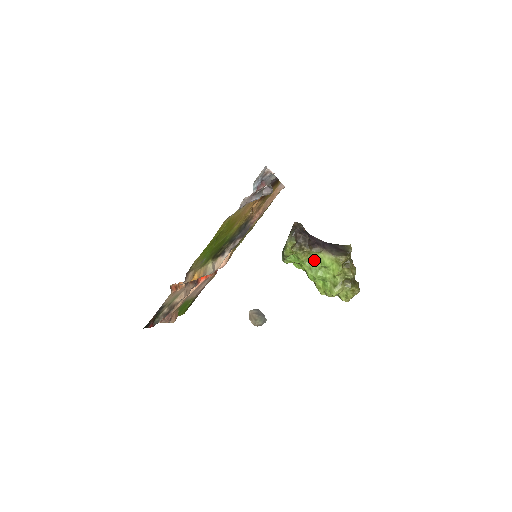
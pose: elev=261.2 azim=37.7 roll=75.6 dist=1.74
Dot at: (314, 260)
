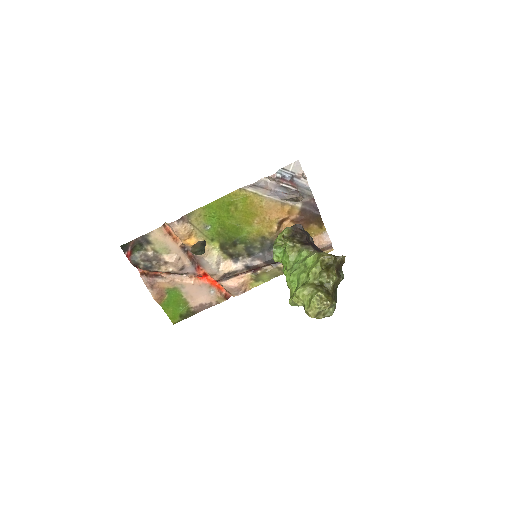
Dot at: (300, 260)
